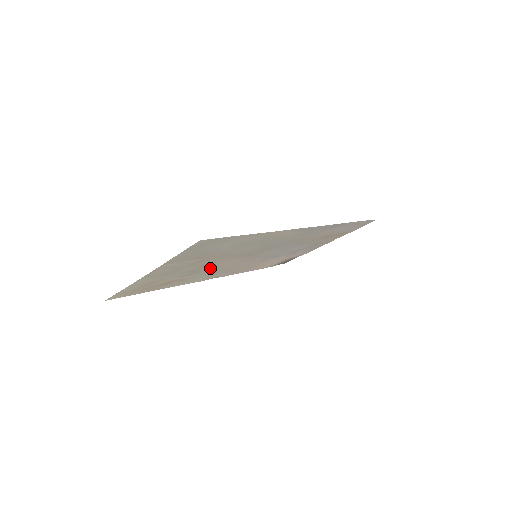
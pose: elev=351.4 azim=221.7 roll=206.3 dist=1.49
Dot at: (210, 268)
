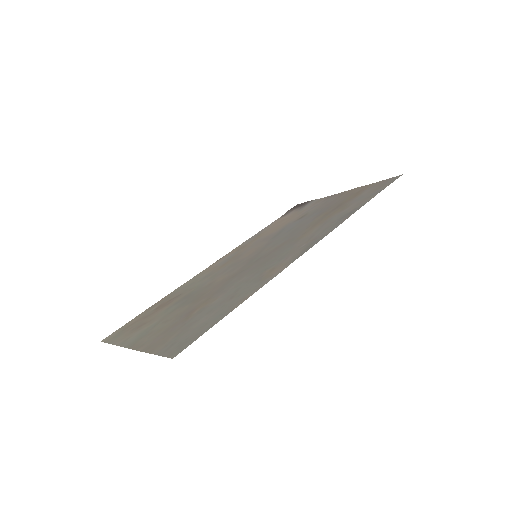
Dot at: (205, 286)
